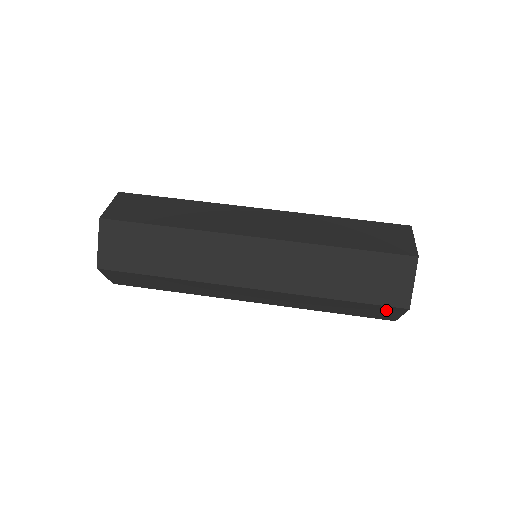
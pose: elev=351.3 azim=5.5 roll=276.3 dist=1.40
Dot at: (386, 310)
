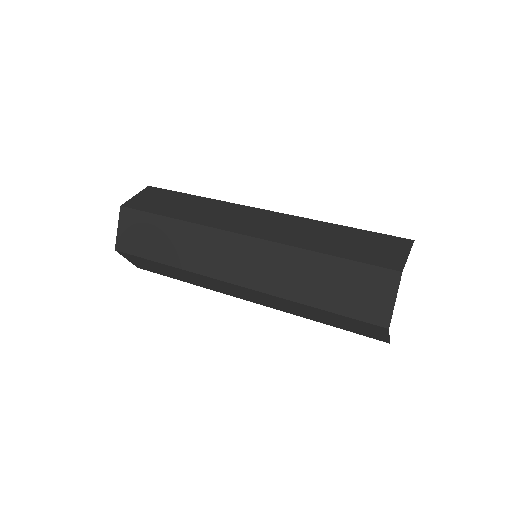
Dot at: (369, 327)
